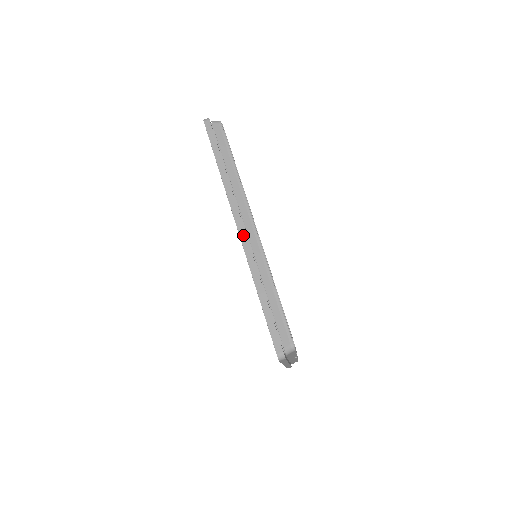
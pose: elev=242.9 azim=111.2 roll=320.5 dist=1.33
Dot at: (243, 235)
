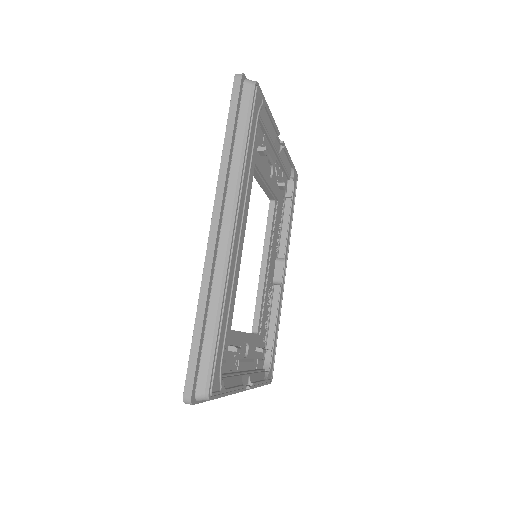
Dot at: (213, 237)
